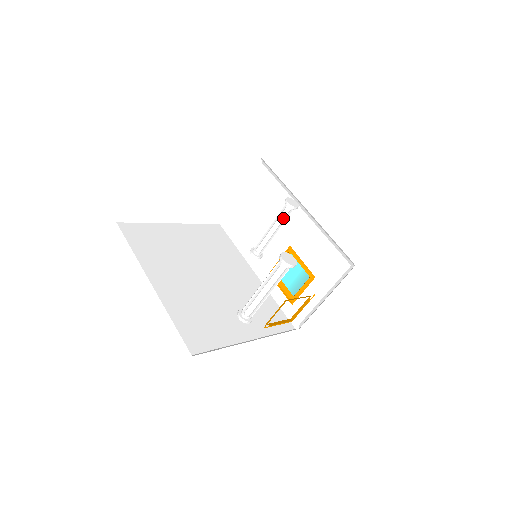
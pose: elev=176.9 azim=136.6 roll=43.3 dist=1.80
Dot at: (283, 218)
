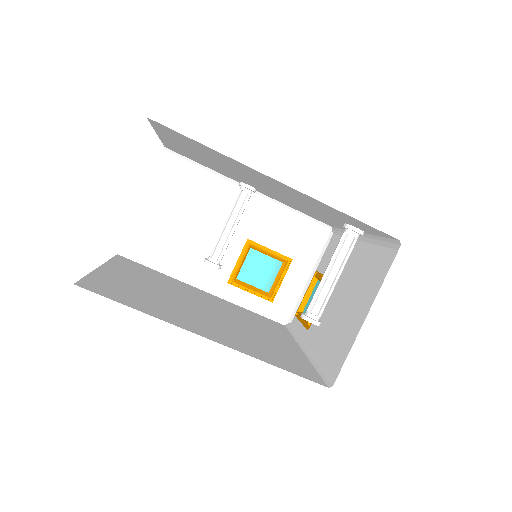
Dot at: (243, 207)
